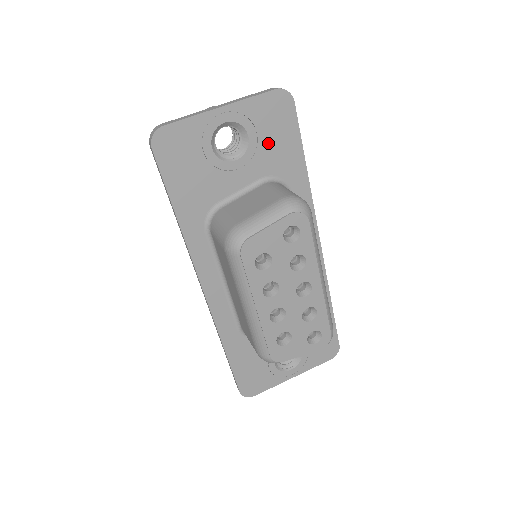
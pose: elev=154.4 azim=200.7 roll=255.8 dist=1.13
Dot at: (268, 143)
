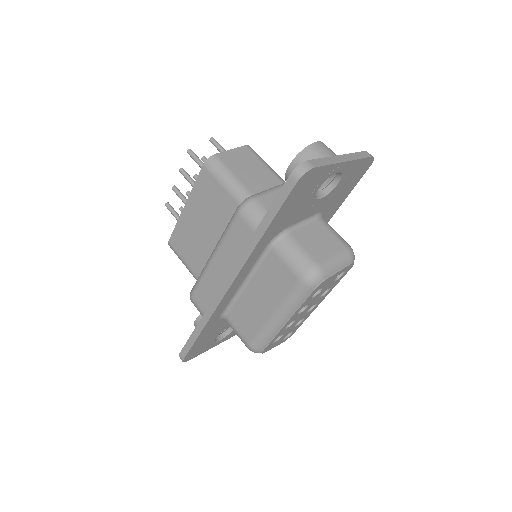
Dot at: (340, 190)
